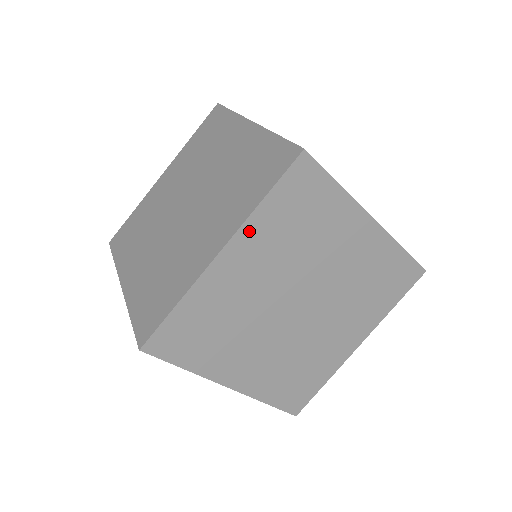
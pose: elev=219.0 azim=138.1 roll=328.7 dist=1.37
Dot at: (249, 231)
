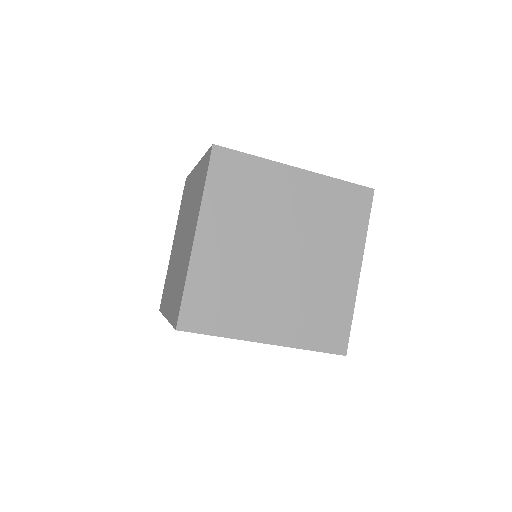
Dot at: occluded
